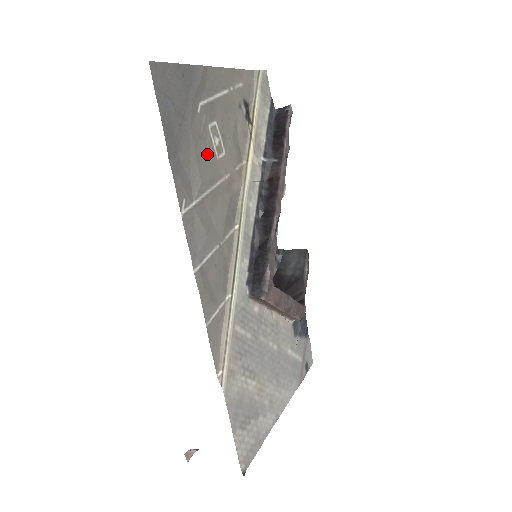
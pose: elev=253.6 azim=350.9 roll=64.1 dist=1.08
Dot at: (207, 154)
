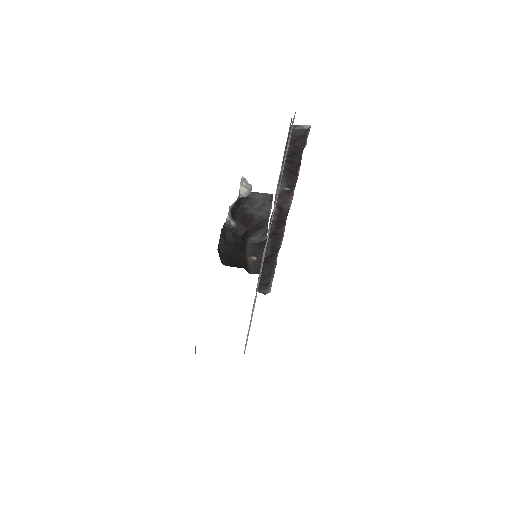
Dot at: occluded
